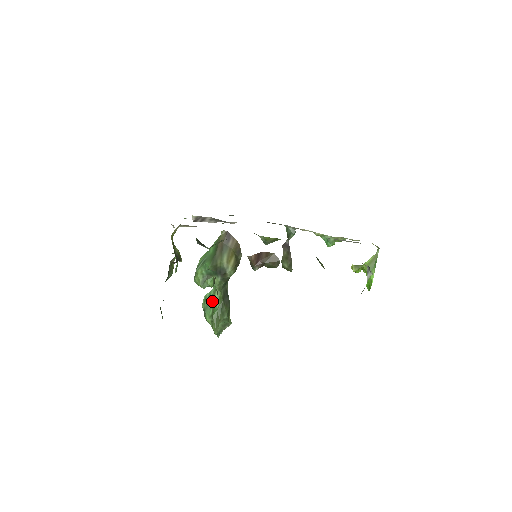
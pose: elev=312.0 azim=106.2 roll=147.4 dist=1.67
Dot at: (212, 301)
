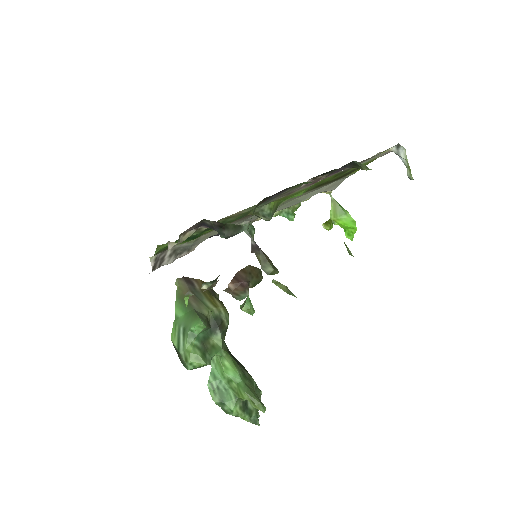
Dot at: (225, 379)
